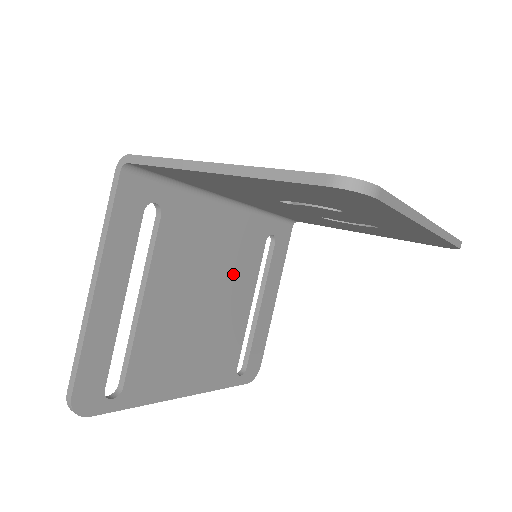
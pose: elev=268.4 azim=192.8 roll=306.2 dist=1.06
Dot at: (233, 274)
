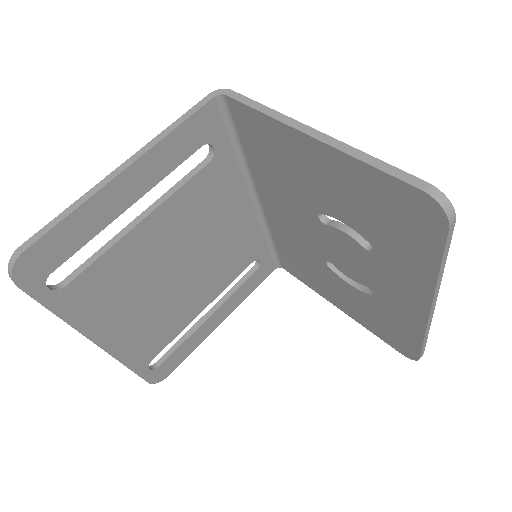
Dot at: (213, 267)
